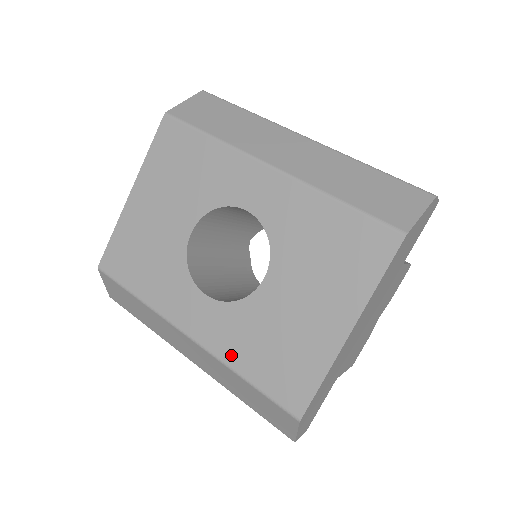
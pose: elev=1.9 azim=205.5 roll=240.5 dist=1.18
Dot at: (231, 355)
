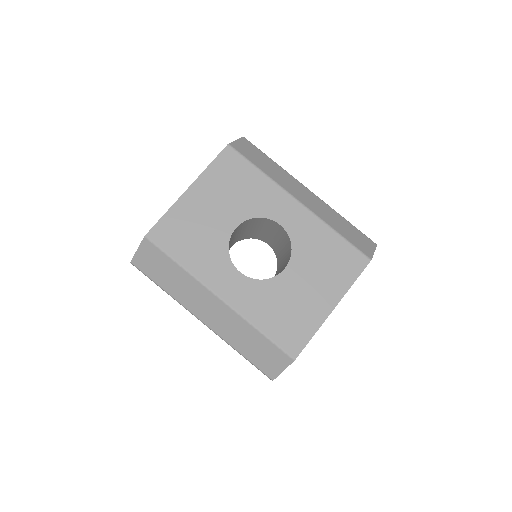
Dot at: (253, 315)
